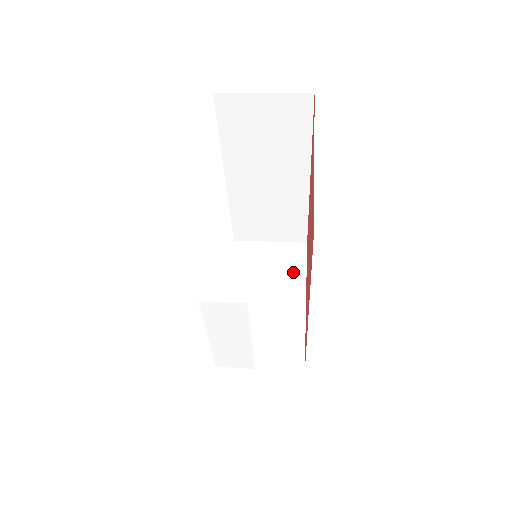
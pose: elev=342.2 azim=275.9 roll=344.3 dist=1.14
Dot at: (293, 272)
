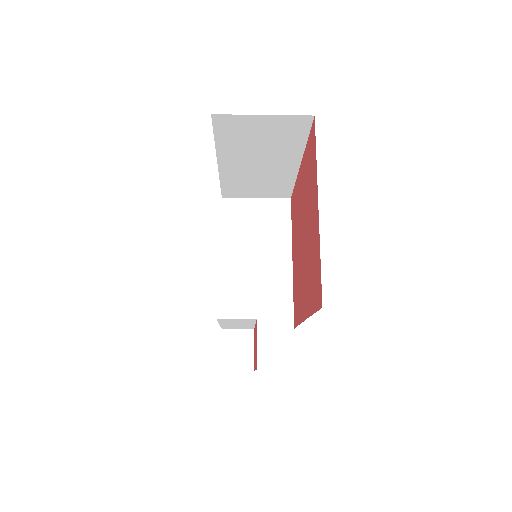
Dot at: (280, 232)
